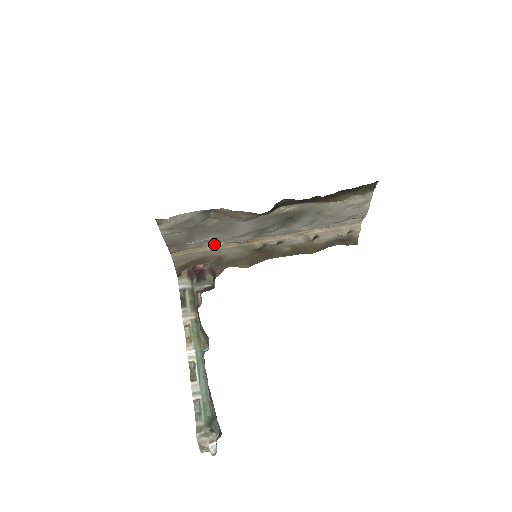
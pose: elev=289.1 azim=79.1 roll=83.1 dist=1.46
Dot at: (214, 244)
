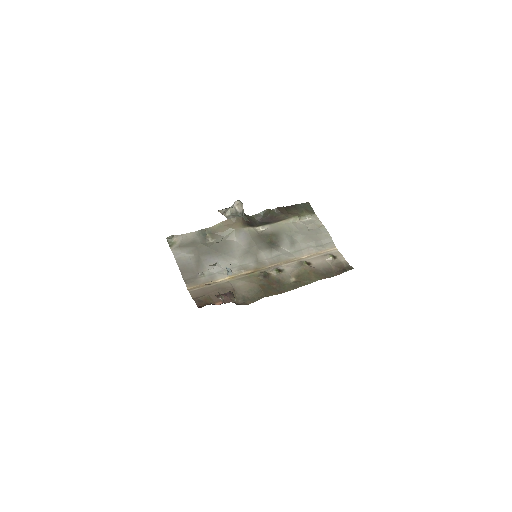
Dot at: (223, 276)
